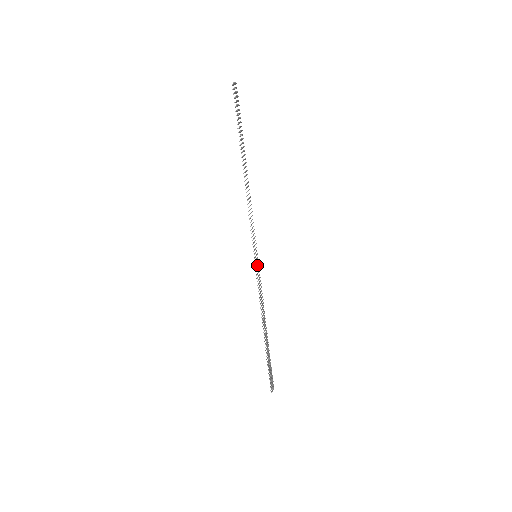
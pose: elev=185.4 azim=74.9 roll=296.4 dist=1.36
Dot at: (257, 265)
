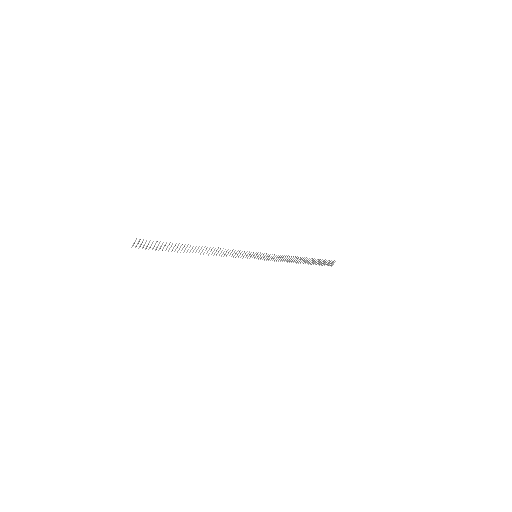
Dot at: (261, 257)
